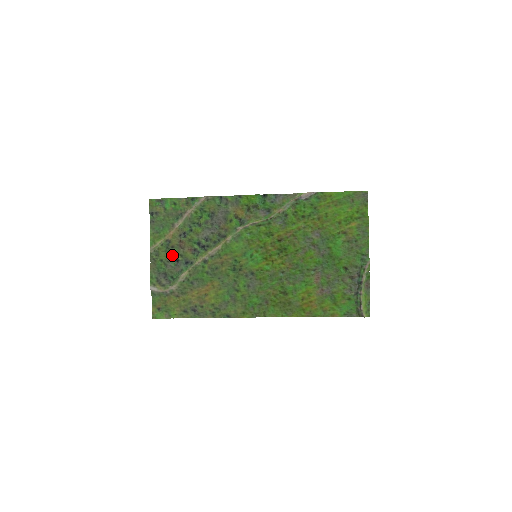
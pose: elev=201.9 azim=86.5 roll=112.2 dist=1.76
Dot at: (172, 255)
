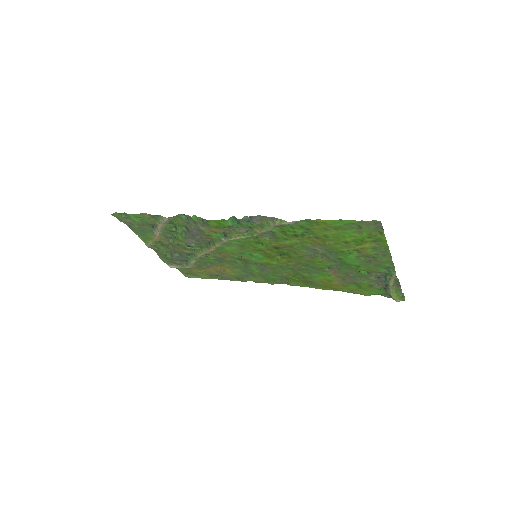
Dot at: occluded
